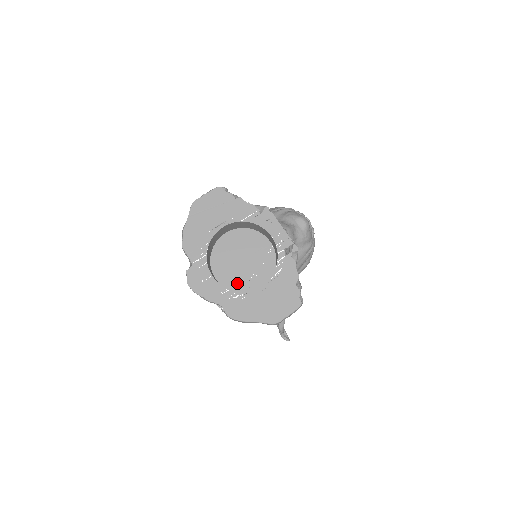
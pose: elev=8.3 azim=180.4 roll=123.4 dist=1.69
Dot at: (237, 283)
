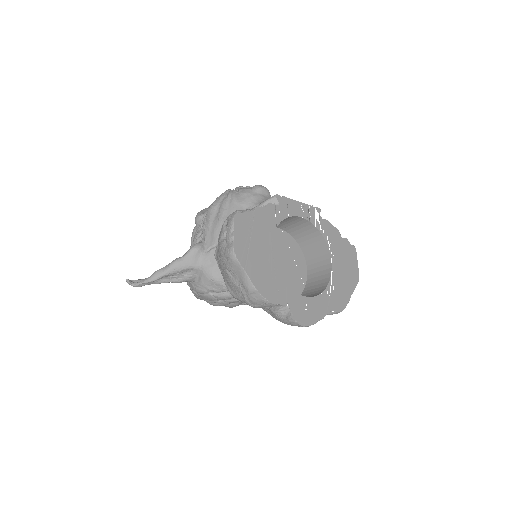
Dot at: (294, 287)
